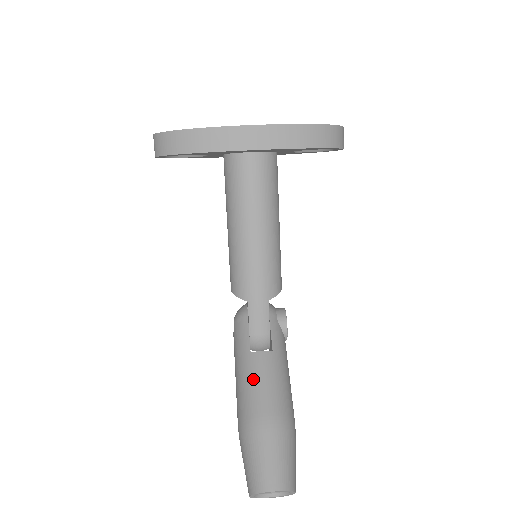
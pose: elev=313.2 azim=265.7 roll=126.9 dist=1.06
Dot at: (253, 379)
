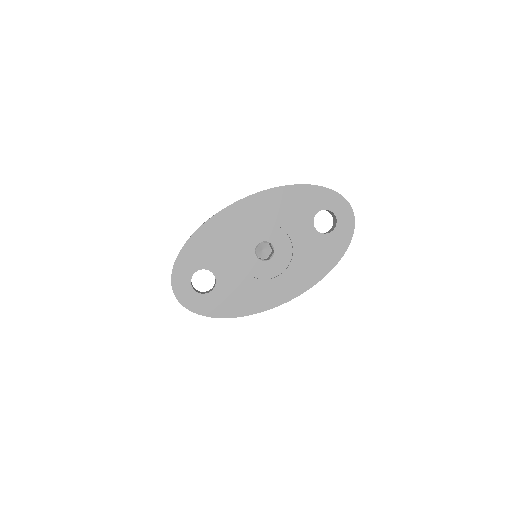
Dot at: occluded
